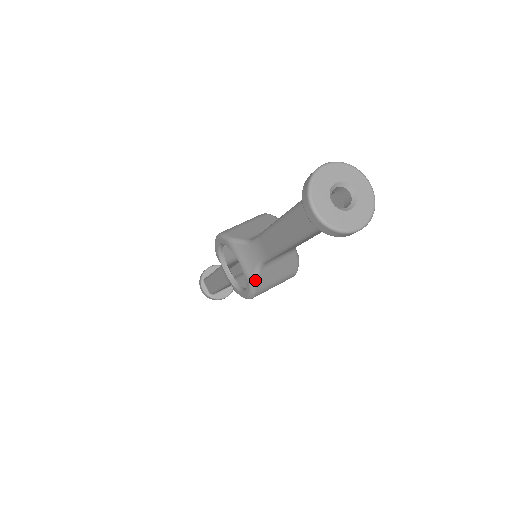
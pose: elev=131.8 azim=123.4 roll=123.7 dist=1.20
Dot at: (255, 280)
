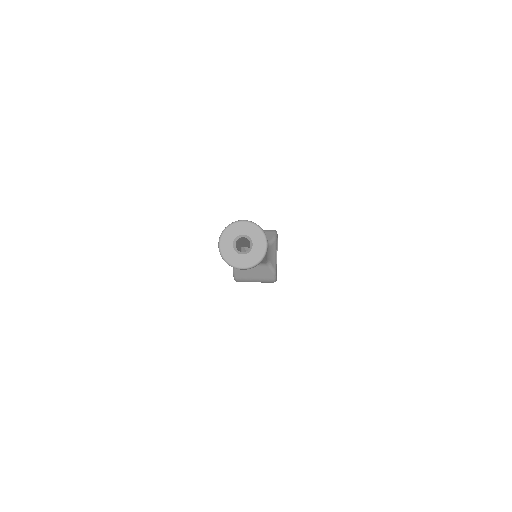
Dot at: (235, 270)
